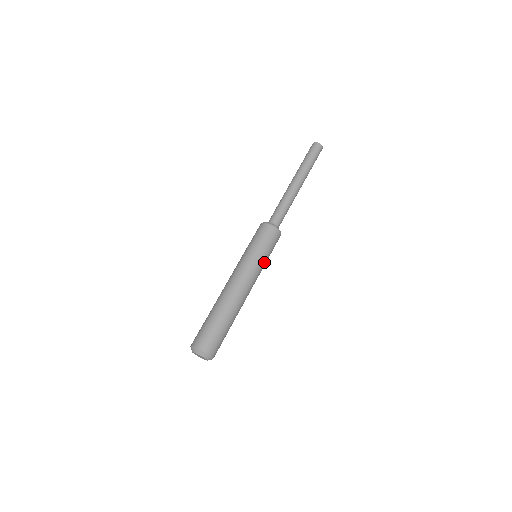
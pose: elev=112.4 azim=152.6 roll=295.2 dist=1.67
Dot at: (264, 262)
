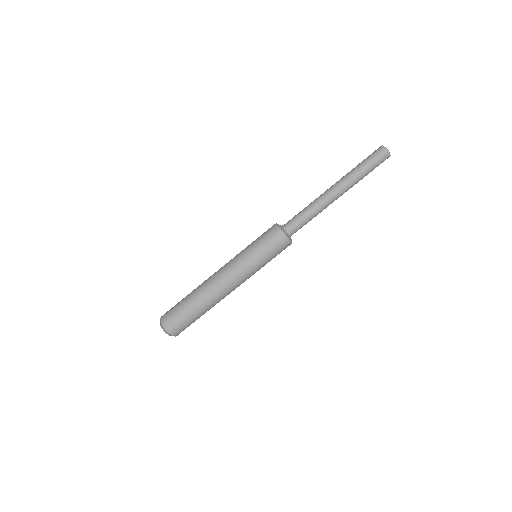
Dot at: occluded
